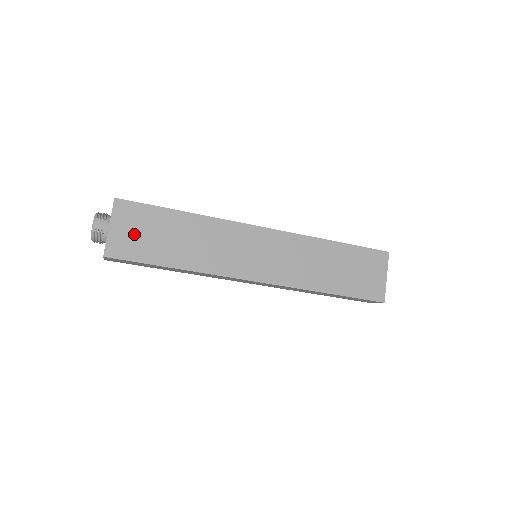
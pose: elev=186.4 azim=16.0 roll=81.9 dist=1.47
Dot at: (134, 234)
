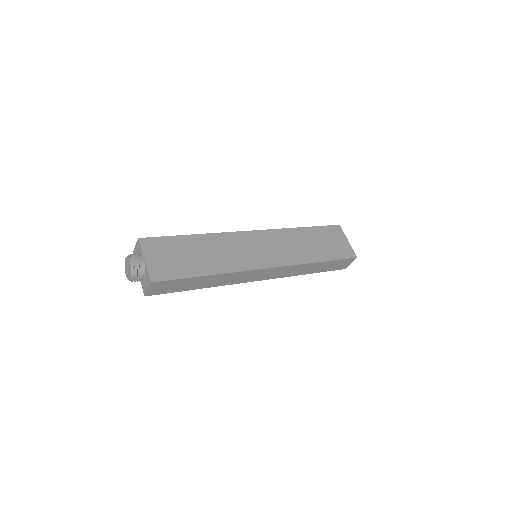
Dot at: (166, 260)
